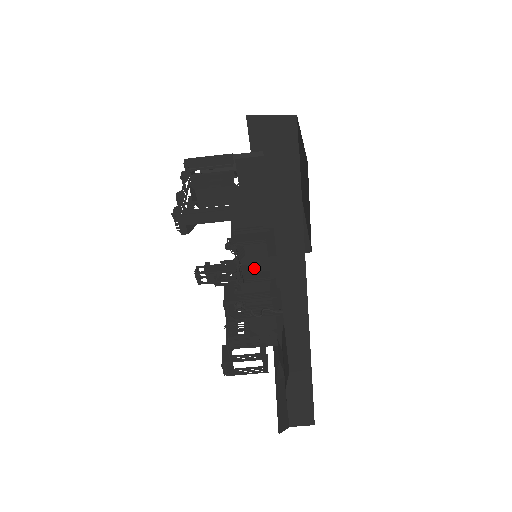
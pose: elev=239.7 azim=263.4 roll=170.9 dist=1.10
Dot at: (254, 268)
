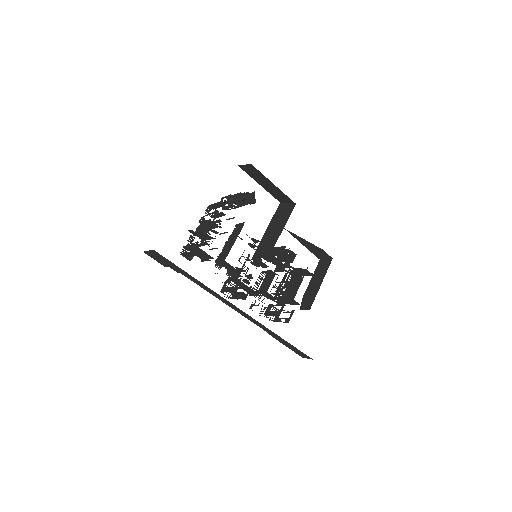
Dot at: (234, 271)
